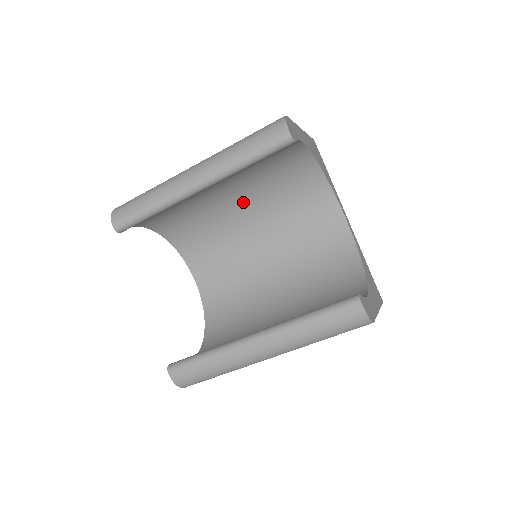
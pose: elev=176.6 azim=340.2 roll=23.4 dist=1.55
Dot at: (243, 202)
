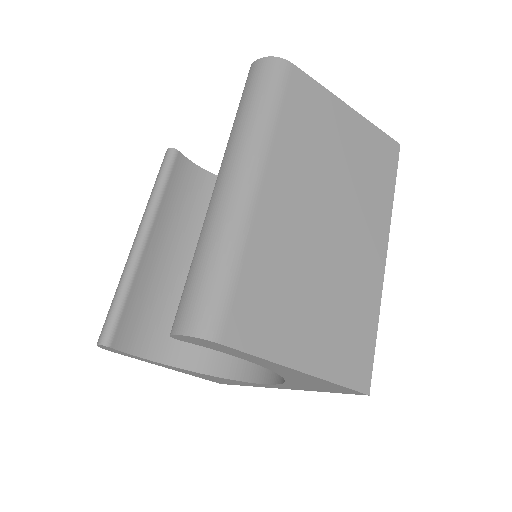
Dot at: occluded
